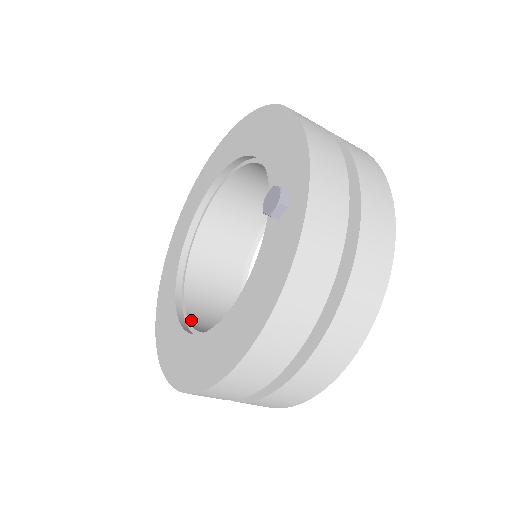
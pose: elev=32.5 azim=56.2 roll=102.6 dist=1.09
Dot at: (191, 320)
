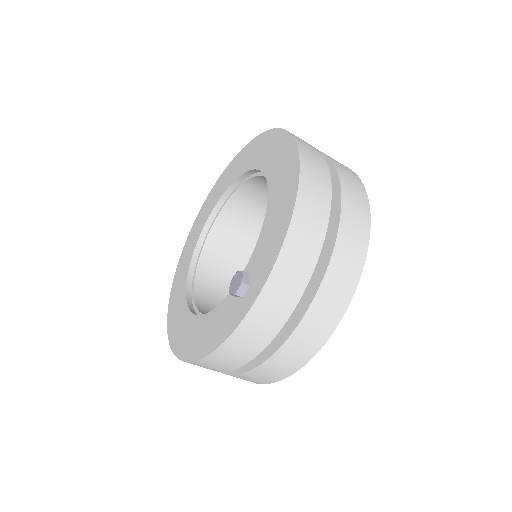
Dot at: (198, 270)
